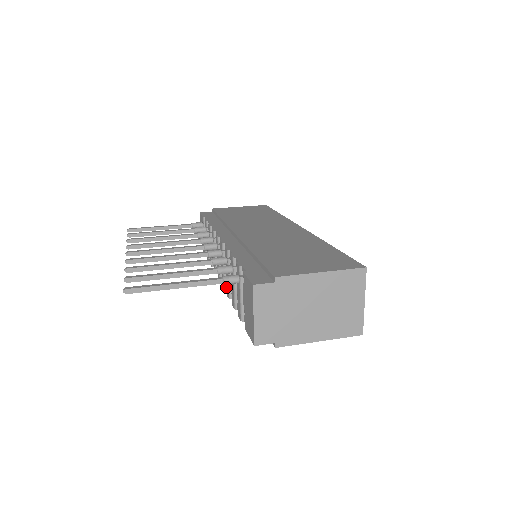
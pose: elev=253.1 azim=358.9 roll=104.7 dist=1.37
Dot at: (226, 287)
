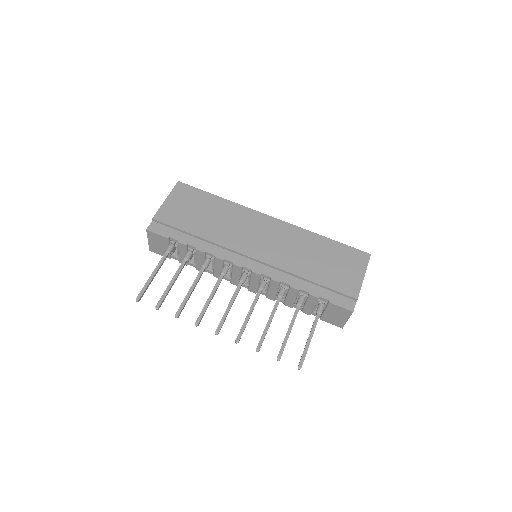
Dot at: occluded
